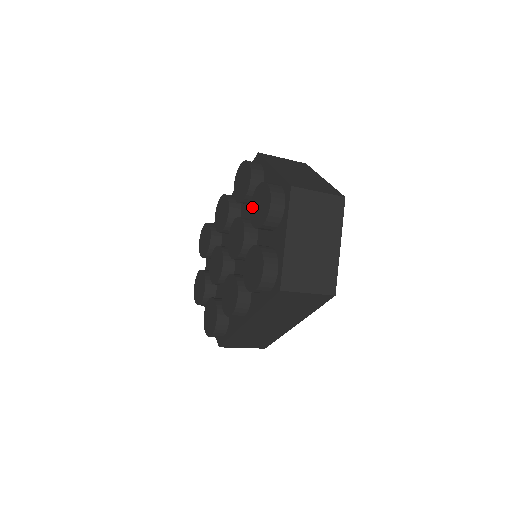
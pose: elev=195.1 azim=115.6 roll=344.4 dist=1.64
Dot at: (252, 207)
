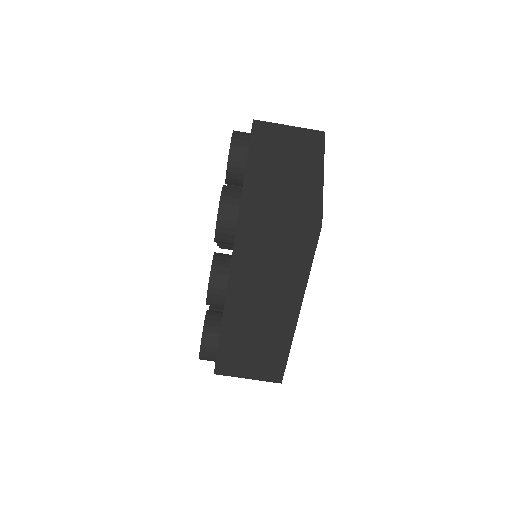
Dot at: occluded
